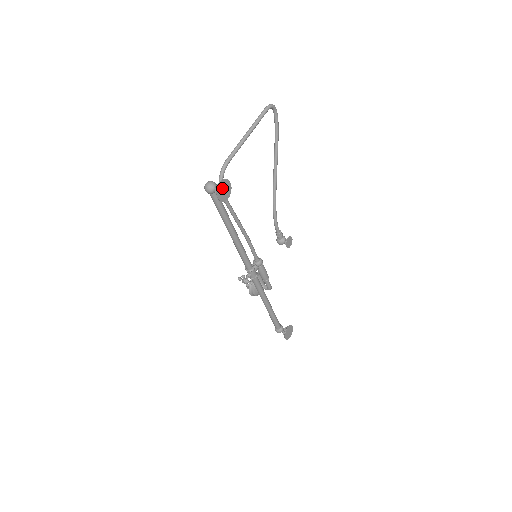
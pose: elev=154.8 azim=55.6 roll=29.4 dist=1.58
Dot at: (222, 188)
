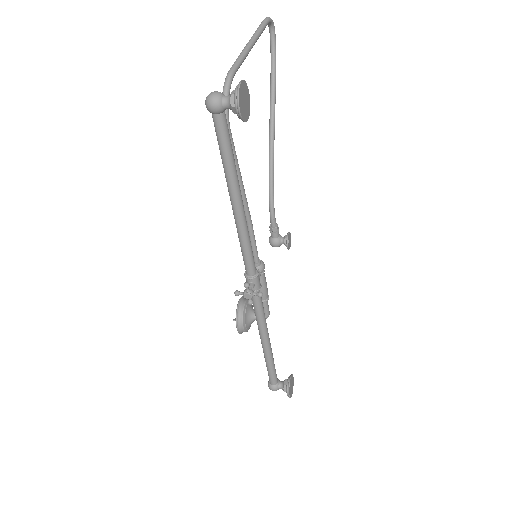
Dot at: (242, 95)
